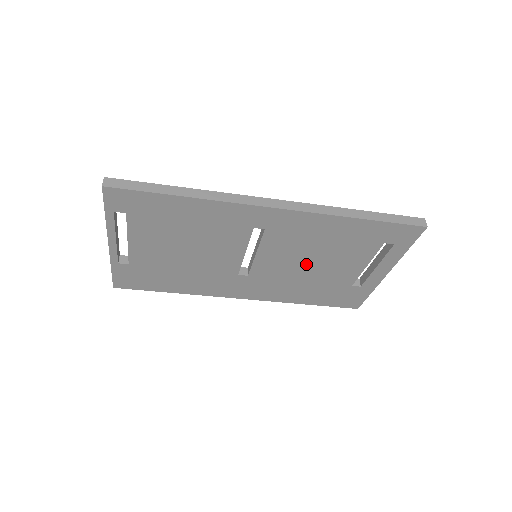
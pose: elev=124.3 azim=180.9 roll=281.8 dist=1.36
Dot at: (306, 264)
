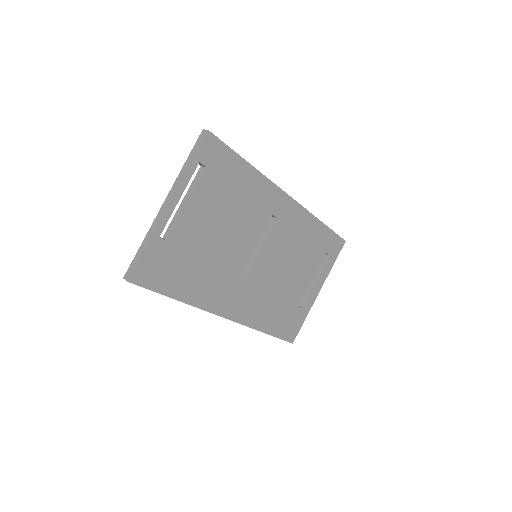
Dot at: (284, 270)
